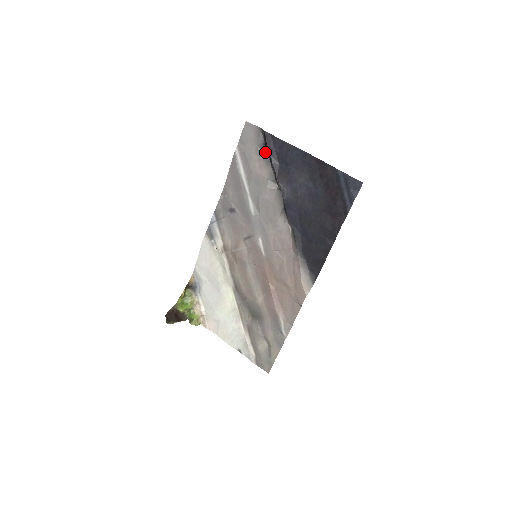
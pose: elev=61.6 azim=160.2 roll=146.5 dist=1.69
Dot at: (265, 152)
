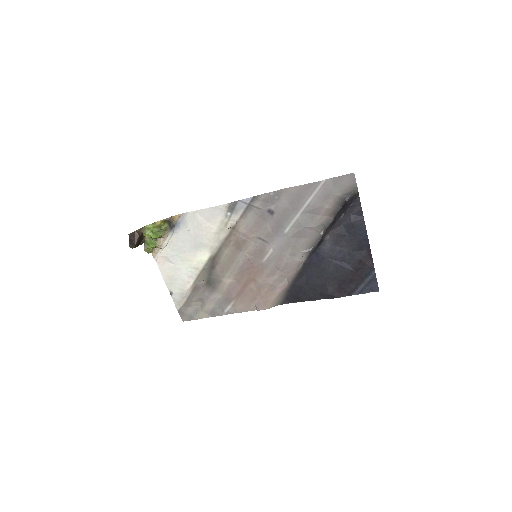
Dot at: (341, 204)
